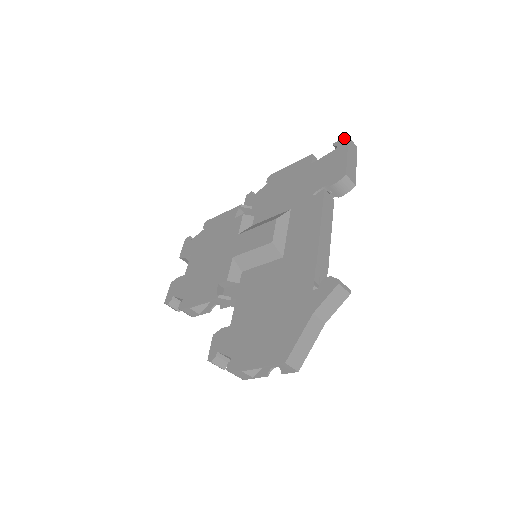
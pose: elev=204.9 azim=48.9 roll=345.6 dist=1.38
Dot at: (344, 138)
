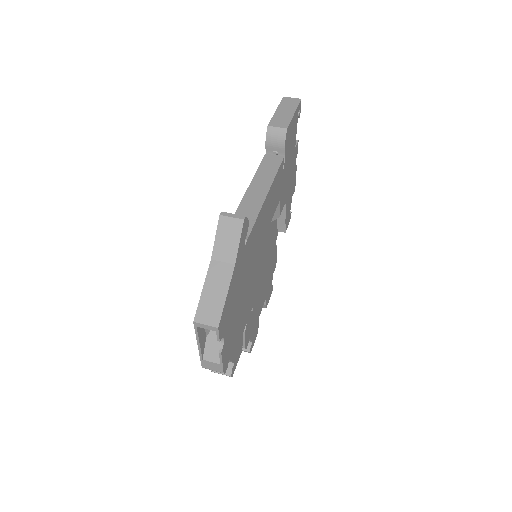
Dot at: occluded
